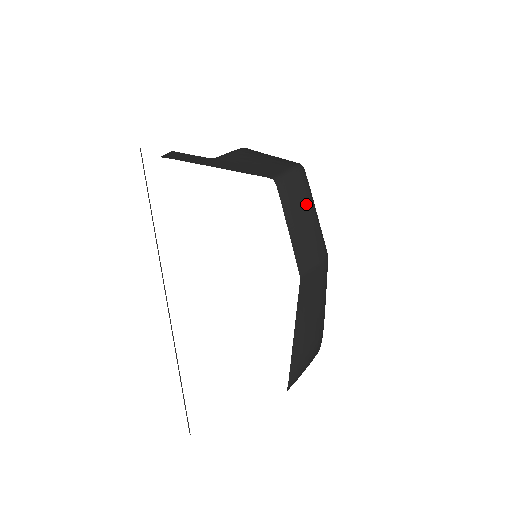
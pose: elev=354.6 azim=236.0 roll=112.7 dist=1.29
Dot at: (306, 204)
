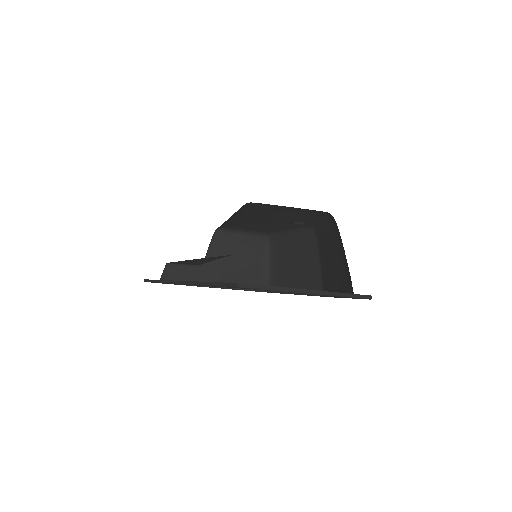
Dot at: (288, 251)
